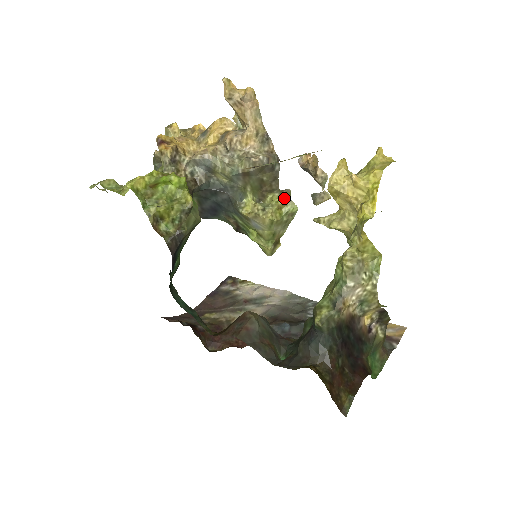
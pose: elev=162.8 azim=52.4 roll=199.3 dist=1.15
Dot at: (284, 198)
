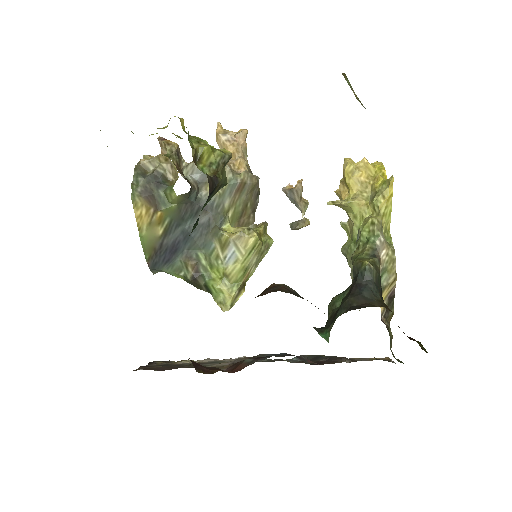
Dot at: (263, 227)
